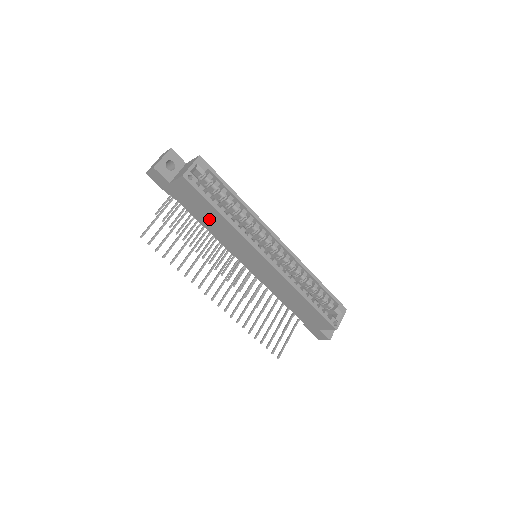
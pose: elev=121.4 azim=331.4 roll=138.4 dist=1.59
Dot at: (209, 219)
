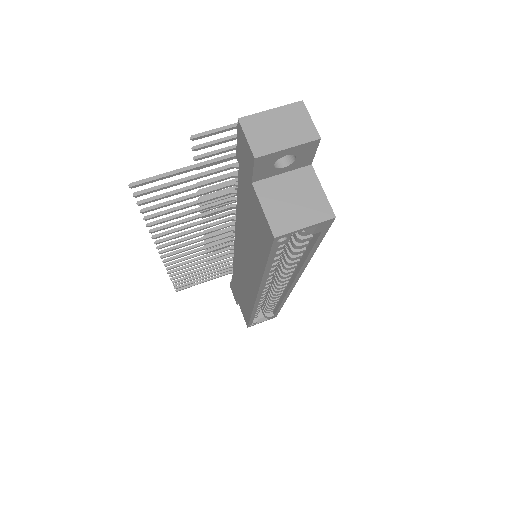
Dot at: (249, 233)
